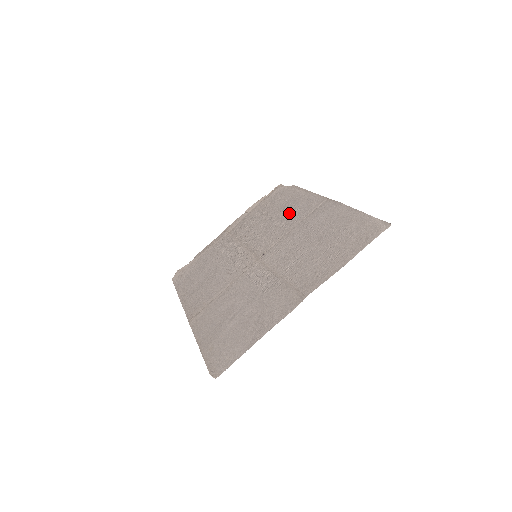
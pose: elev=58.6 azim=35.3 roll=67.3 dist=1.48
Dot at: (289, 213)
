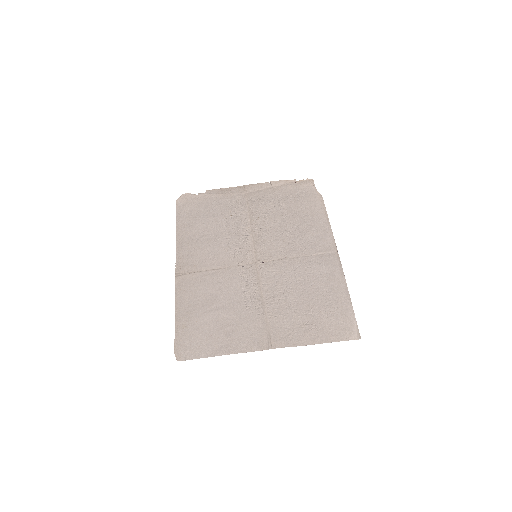
Dot at: (303, 233)
